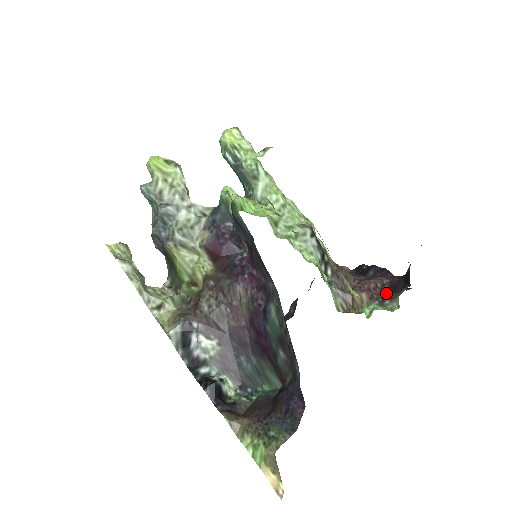
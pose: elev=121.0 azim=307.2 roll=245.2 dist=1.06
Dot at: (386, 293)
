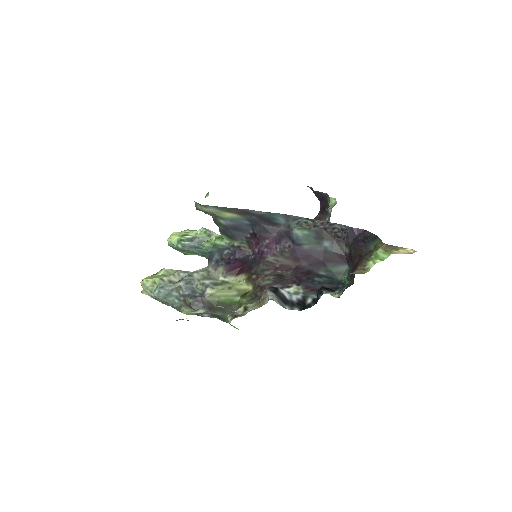
Dot at: (325, 213)
